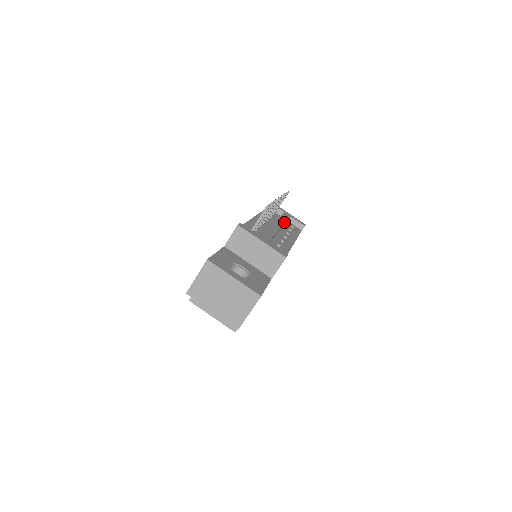
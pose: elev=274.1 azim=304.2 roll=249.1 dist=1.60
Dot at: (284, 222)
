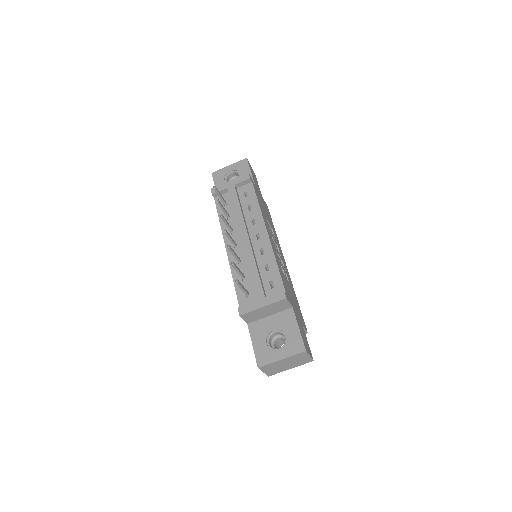
Dot at: (242, 217)
